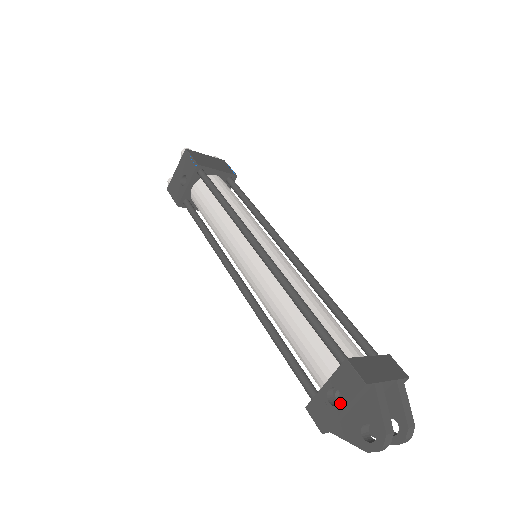
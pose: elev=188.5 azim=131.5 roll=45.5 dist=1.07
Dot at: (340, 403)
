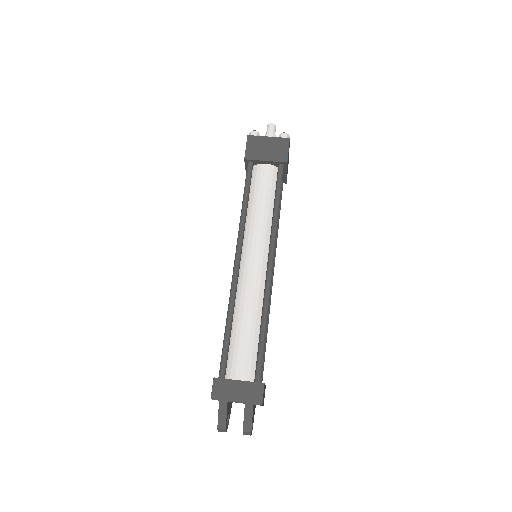
Dot at: occluded
